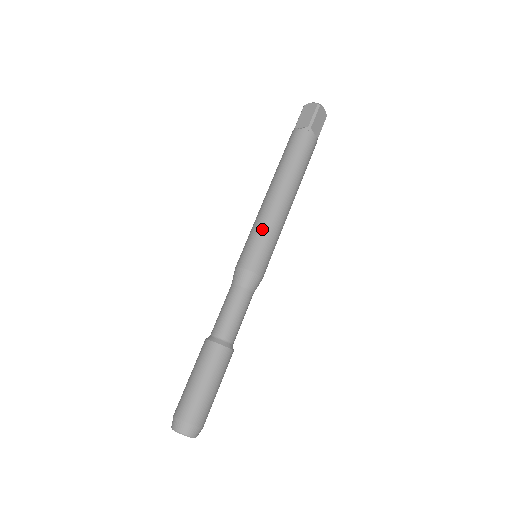
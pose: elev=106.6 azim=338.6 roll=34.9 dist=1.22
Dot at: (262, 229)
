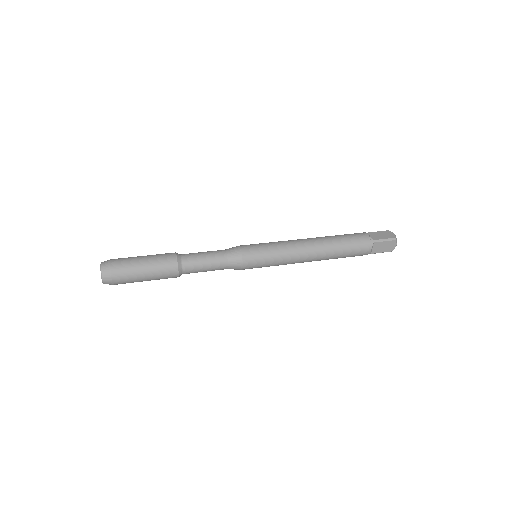
Dot at: occluded
